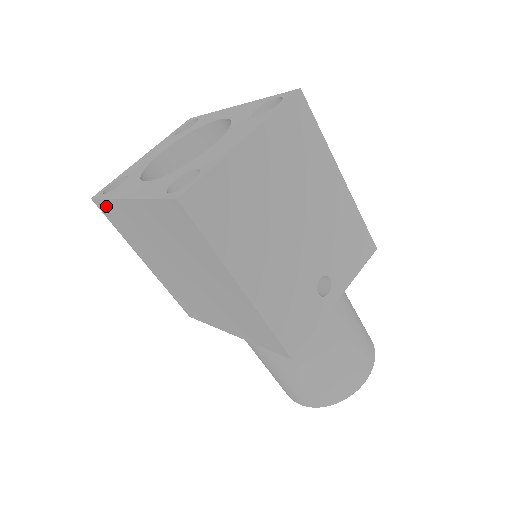
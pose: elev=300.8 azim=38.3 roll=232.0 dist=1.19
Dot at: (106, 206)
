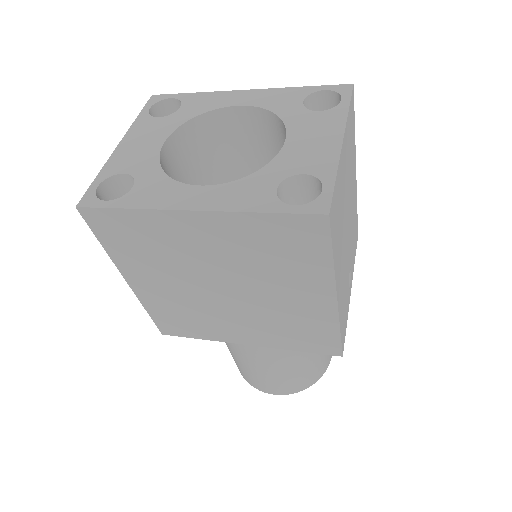
Dot at: (113, 217)
